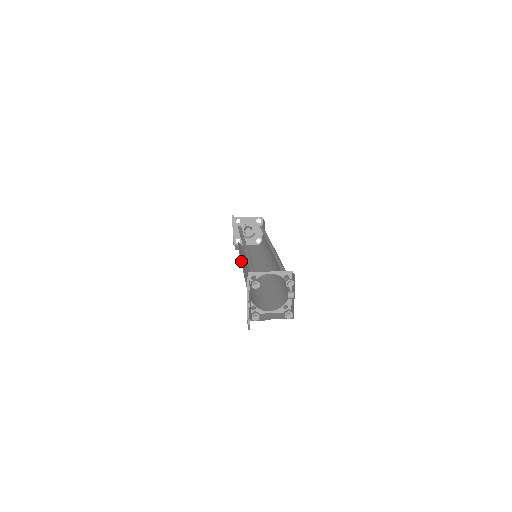
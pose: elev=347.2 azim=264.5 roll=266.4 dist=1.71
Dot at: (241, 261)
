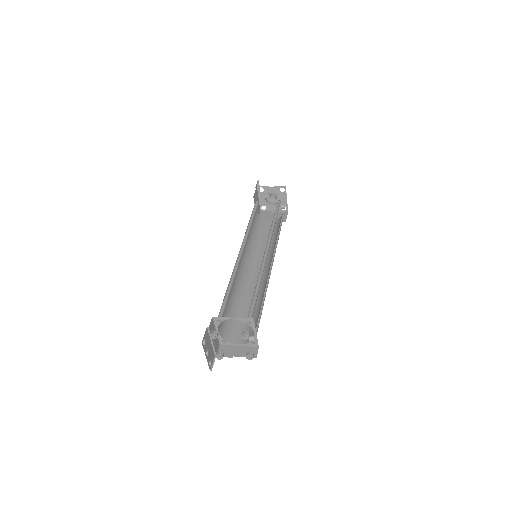
Dot at: occluded
